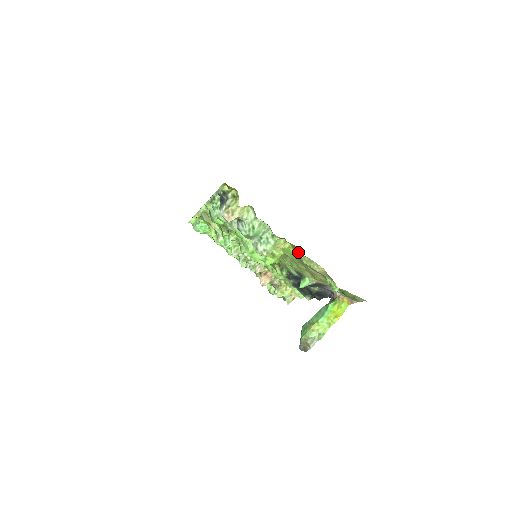
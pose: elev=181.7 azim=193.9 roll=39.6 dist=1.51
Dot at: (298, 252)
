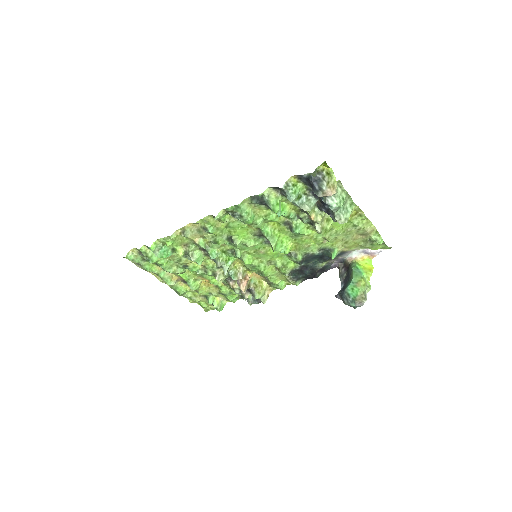
Dot at: (357, 218)
